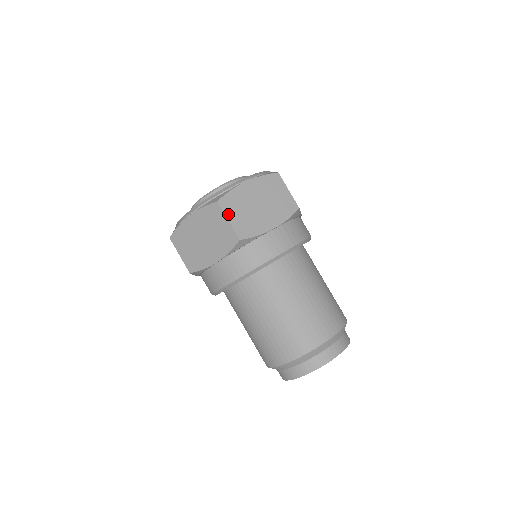
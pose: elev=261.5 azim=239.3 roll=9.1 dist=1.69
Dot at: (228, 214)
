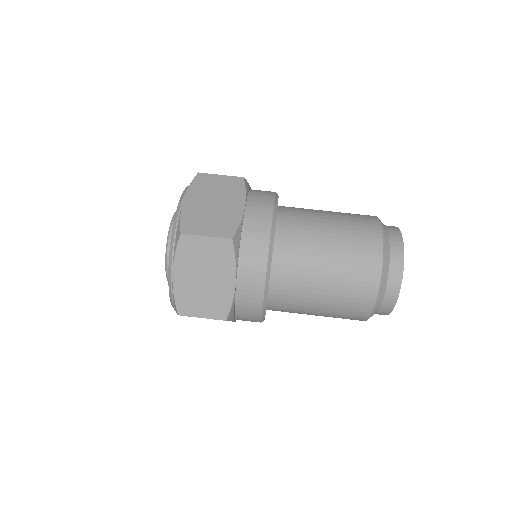
Dot at: (195, 314)
